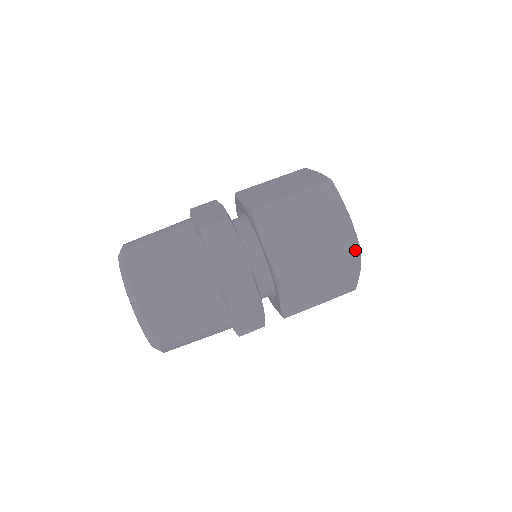
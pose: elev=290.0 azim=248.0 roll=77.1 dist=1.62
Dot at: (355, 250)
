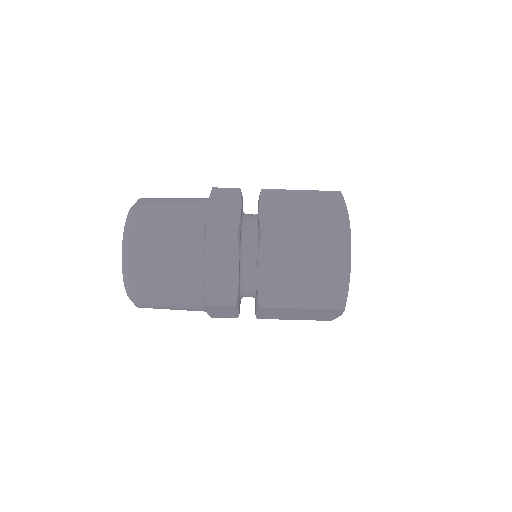
Dot at: occluded
